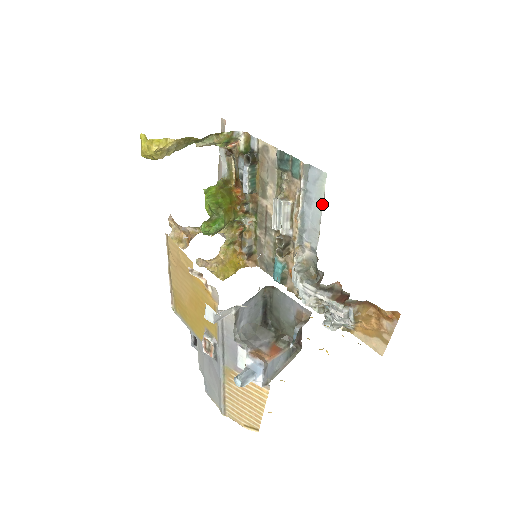
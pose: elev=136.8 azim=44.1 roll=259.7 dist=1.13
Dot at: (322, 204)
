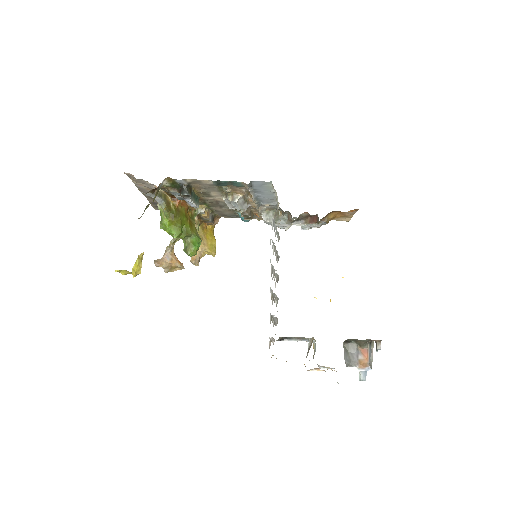
Dot at: (273, 192)
